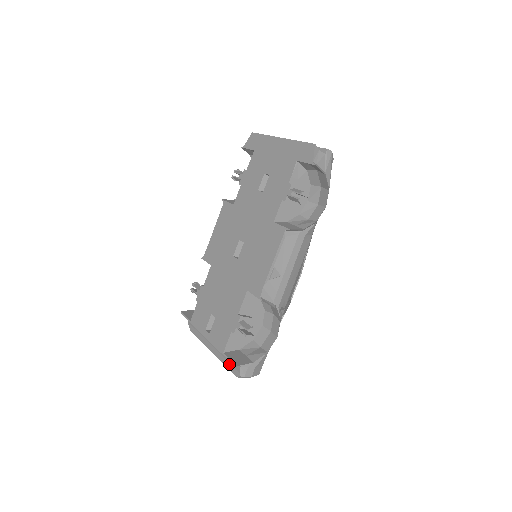
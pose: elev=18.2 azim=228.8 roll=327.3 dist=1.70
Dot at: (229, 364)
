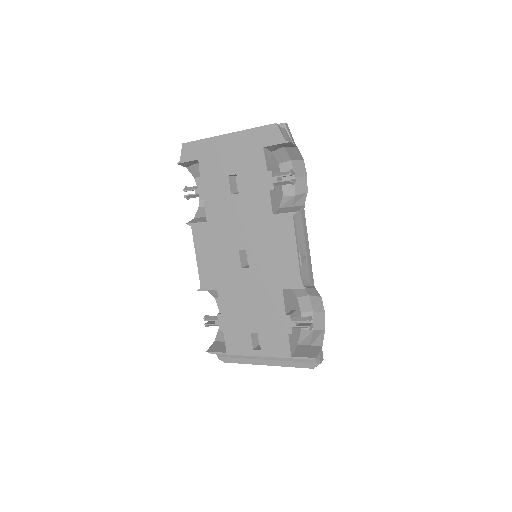
Dot at: (297, 363)
